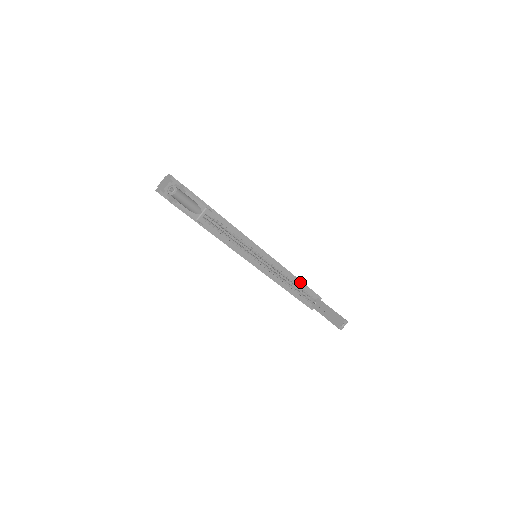
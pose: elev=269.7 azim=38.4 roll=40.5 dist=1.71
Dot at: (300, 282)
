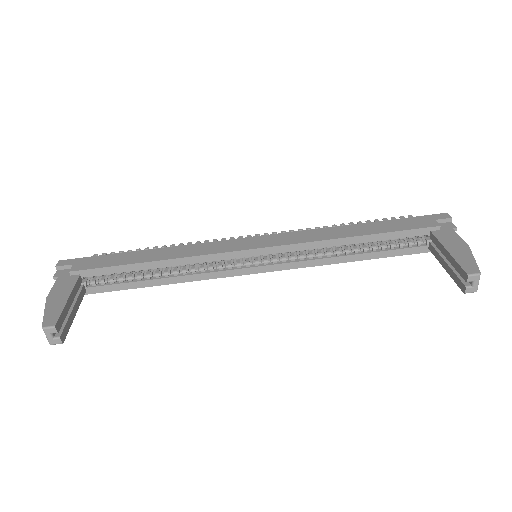
Dot at: (366, 237)
